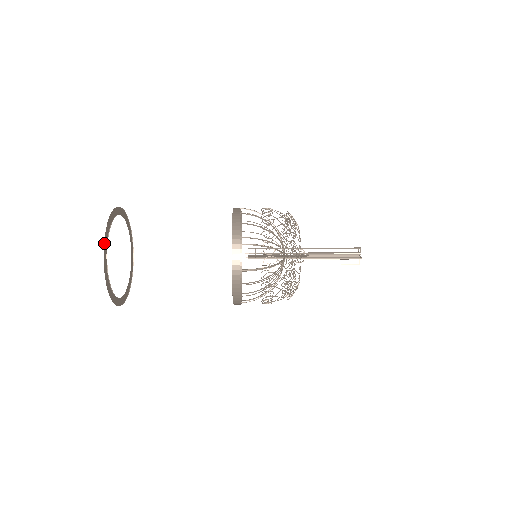
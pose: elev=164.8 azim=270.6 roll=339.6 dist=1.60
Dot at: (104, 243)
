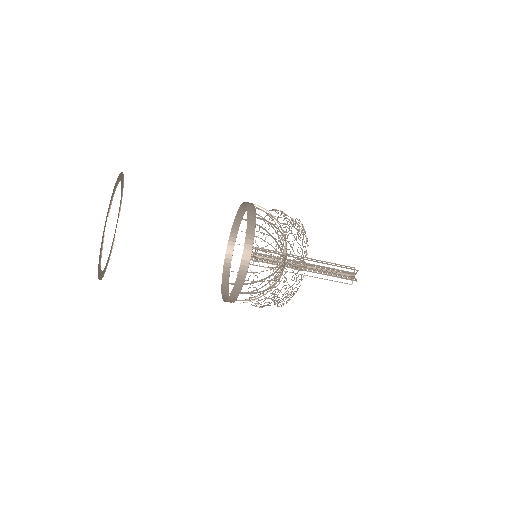
Dot at: (120, 174)
